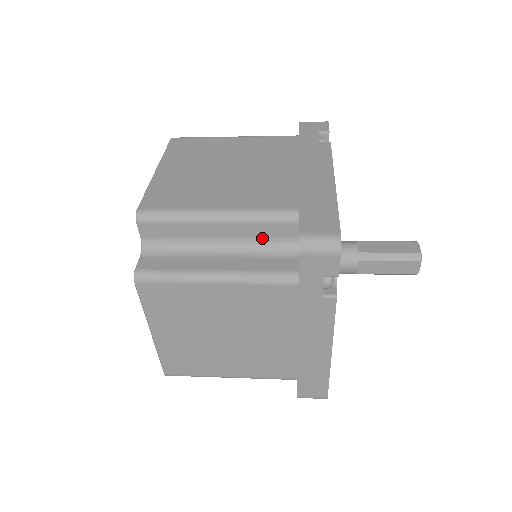
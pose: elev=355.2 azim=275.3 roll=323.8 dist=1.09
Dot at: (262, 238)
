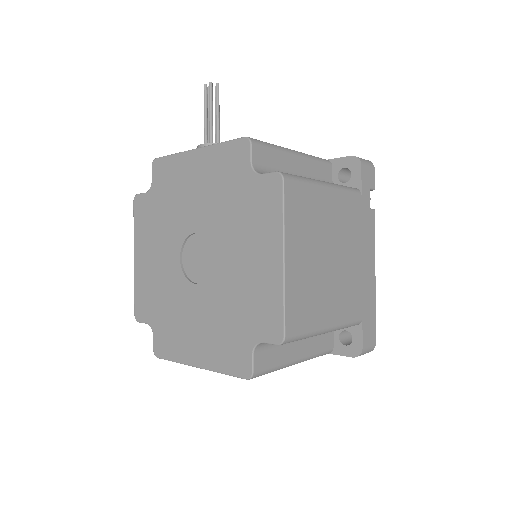
Dot at: occluded
